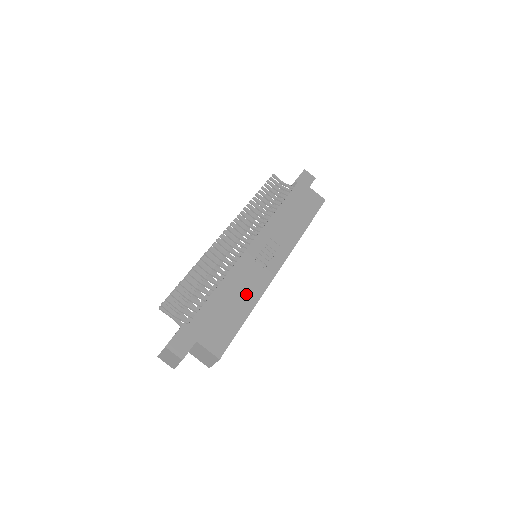
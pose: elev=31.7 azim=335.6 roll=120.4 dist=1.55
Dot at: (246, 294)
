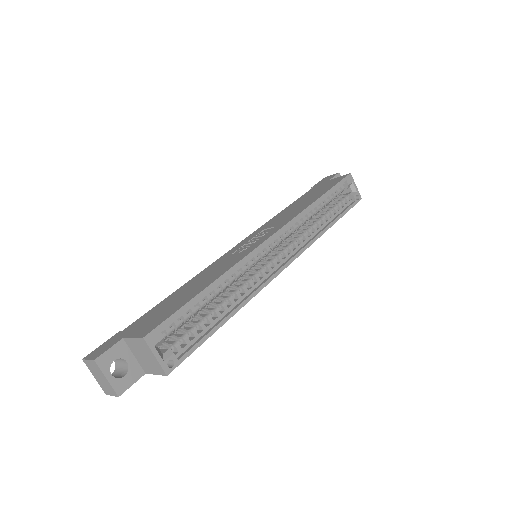
Dot at: (212, 276)
